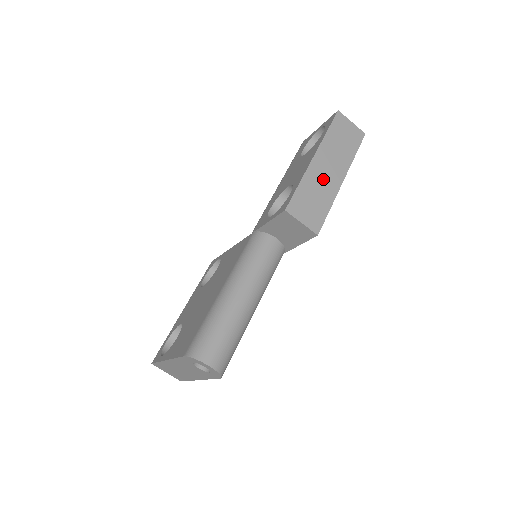
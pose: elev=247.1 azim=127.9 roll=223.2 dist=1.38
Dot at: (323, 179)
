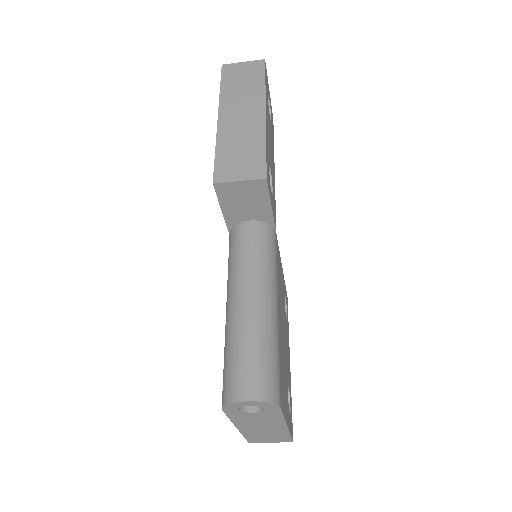
Dot at: (241, 128)
